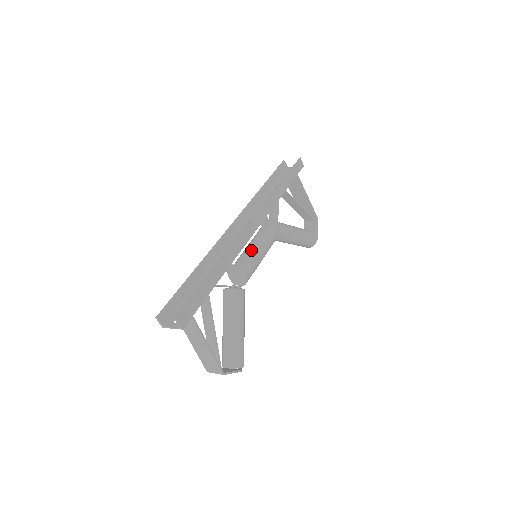
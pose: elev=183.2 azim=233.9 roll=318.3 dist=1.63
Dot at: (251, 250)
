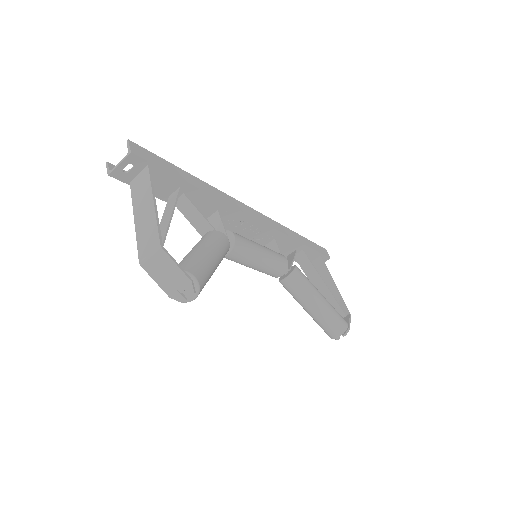
Dot at: occluded
